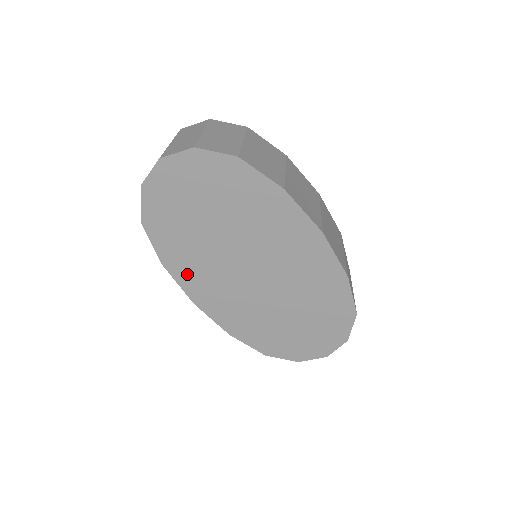
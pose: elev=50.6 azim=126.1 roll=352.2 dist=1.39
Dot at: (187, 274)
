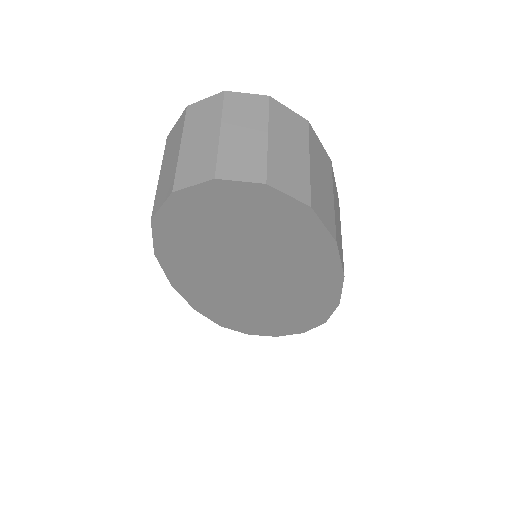
Dot at: (179, 267)
